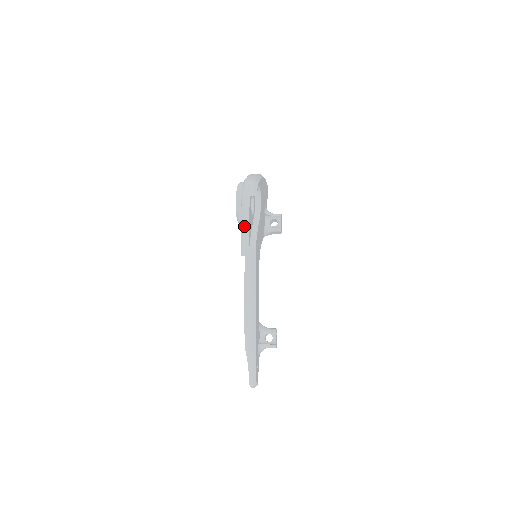
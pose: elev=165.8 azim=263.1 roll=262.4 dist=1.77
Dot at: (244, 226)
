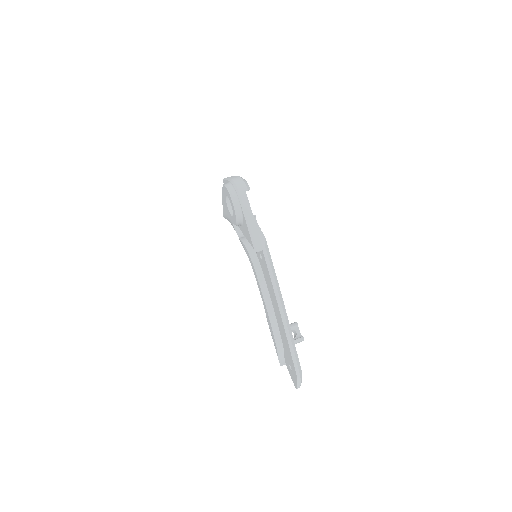
Dot at: (249, 222)
